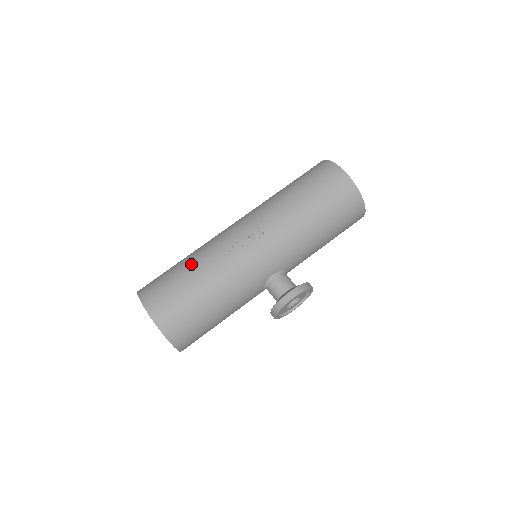
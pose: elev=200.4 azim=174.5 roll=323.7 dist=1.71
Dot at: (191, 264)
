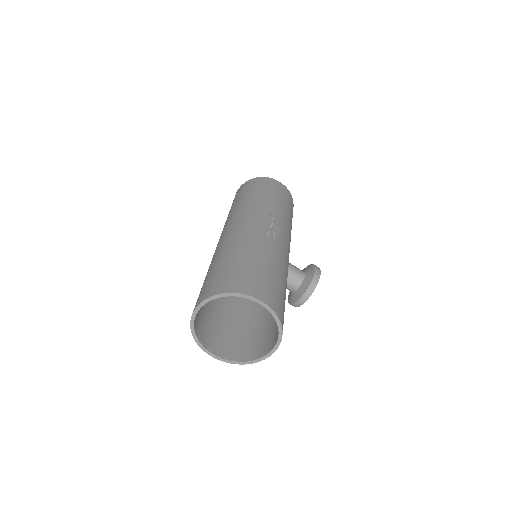
Dot at: (250, 253)
